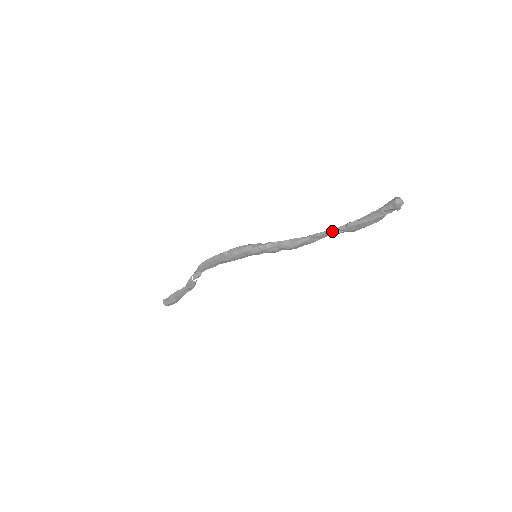
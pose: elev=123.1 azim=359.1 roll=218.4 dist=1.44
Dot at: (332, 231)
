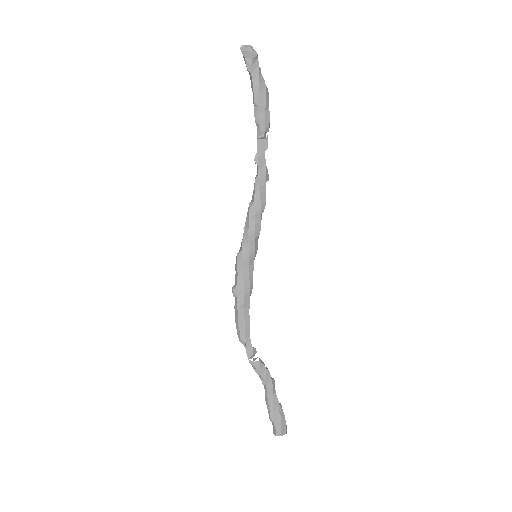
Dot at: (260, 146)
